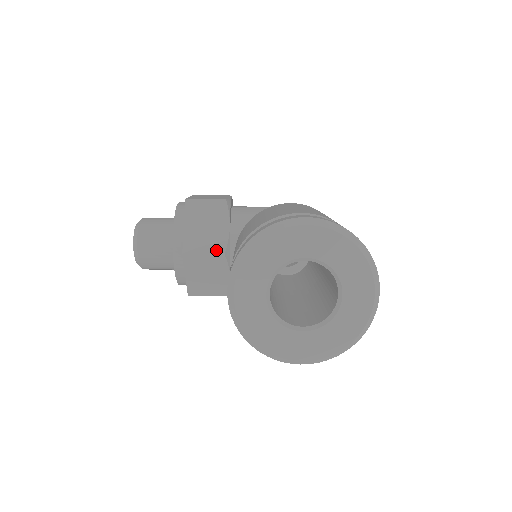
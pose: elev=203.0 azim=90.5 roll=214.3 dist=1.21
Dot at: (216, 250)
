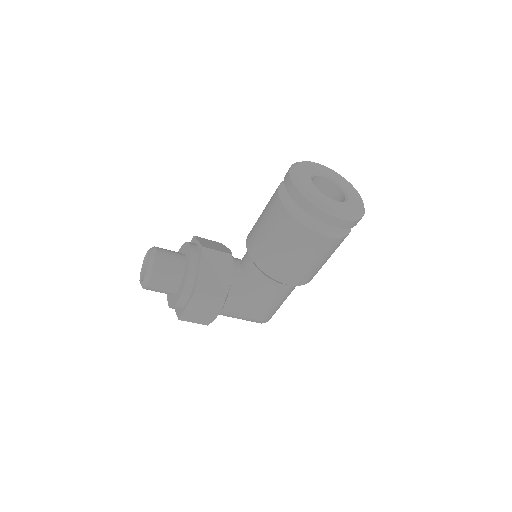
Dot at: (226, 252)
